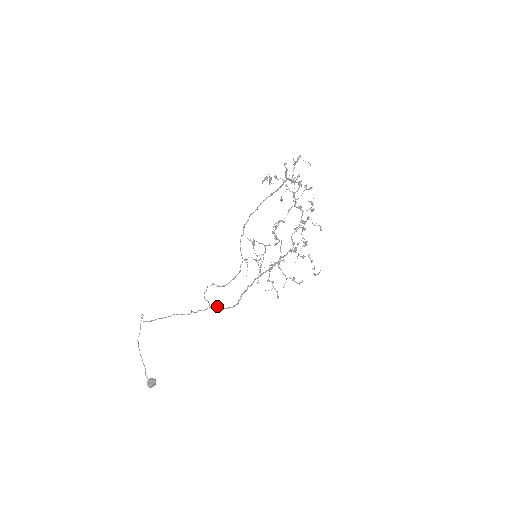
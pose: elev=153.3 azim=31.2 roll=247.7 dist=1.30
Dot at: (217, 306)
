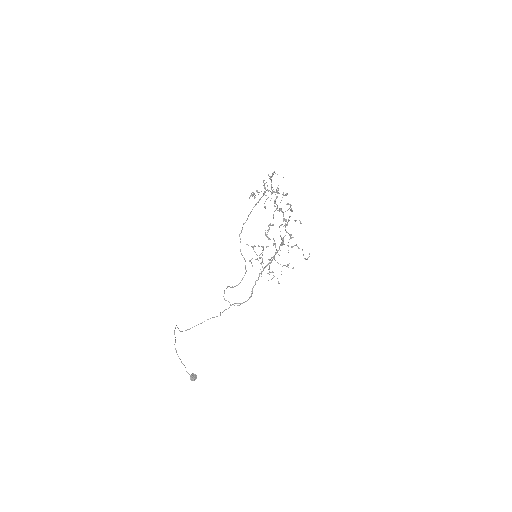
Dot at: (236, 303)
